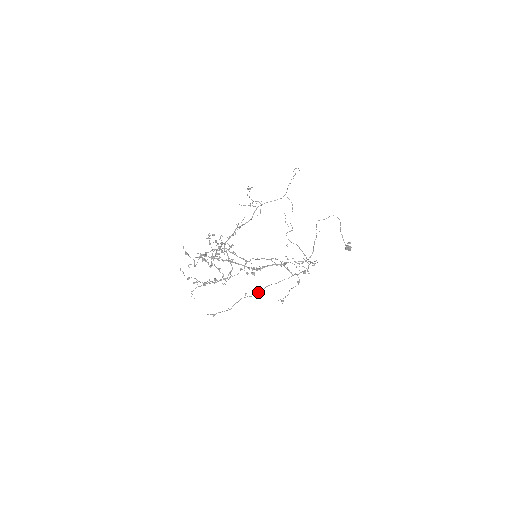
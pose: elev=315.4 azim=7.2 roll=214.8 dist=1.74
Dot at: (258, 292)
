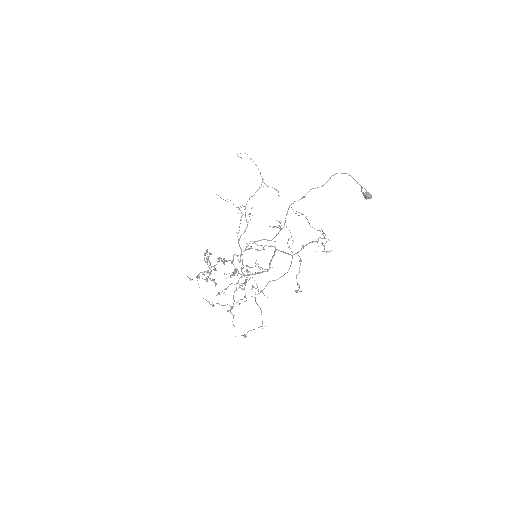
Dot at: (262, 290)
